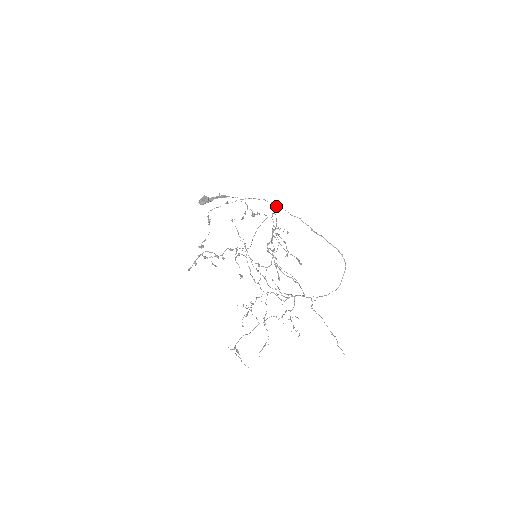
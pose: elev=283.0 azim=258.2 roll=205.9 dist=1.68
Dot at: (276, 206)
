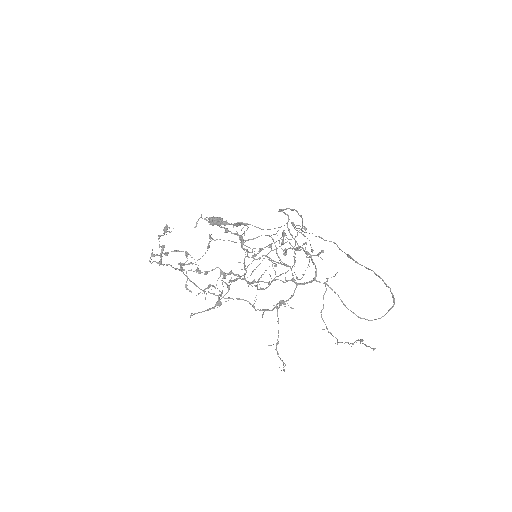
Dot at: (305, 232)
